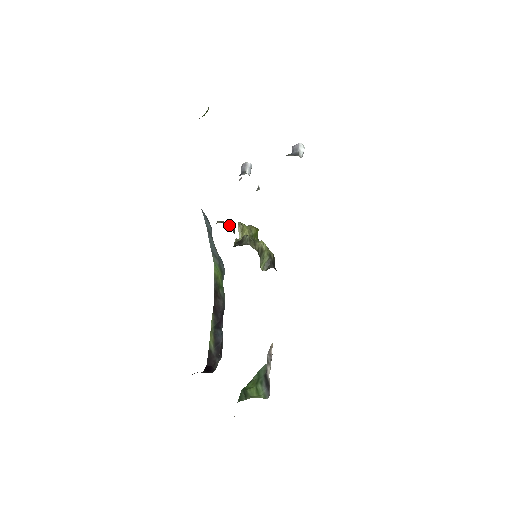
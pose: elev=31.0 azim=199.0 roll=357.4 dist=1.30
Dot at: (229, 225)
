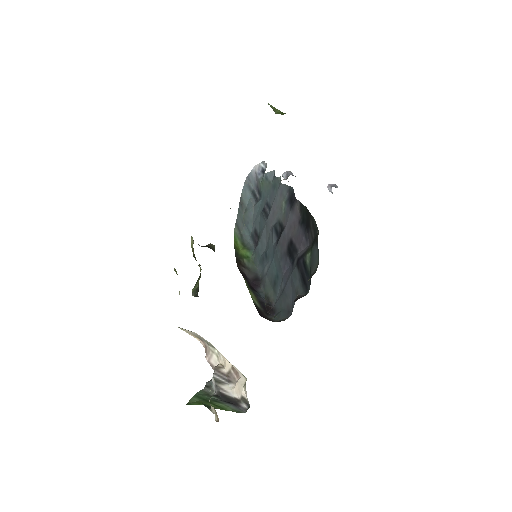
Dot at: occluded
